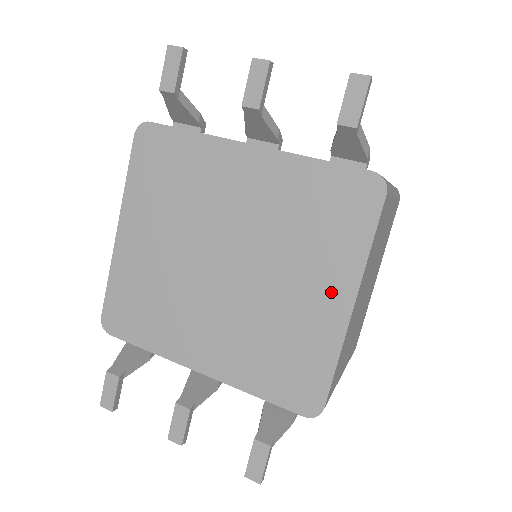
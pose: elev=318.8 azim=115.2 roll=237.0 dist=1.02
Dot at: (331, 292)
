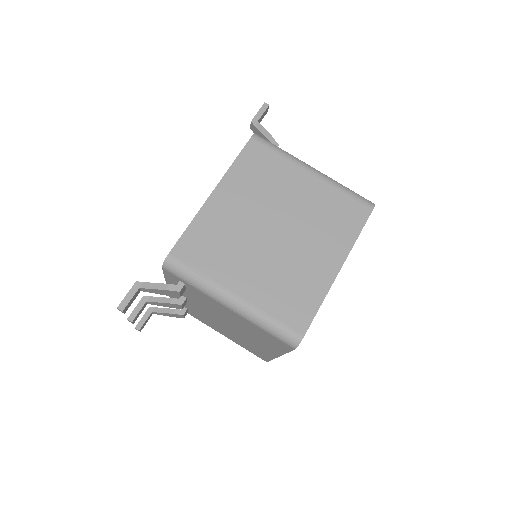
Dot at: occluded
